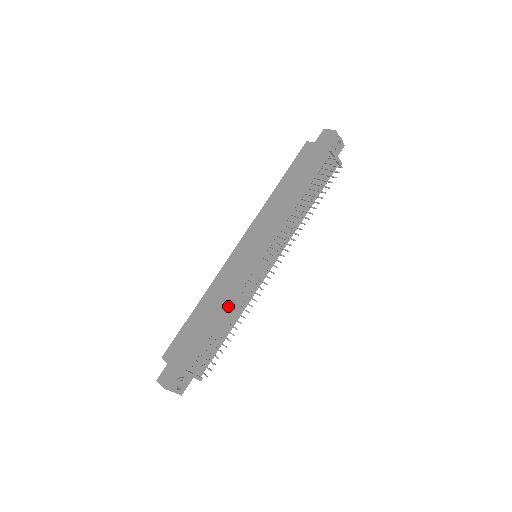
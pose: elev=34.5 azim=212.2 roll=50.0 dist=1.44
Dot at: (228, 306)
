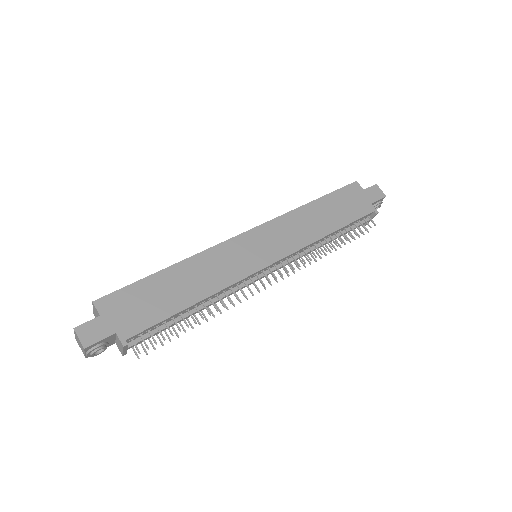
Dot at: (211, 296)
